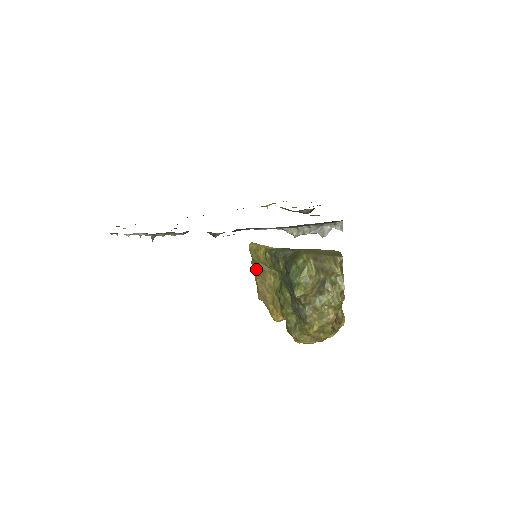
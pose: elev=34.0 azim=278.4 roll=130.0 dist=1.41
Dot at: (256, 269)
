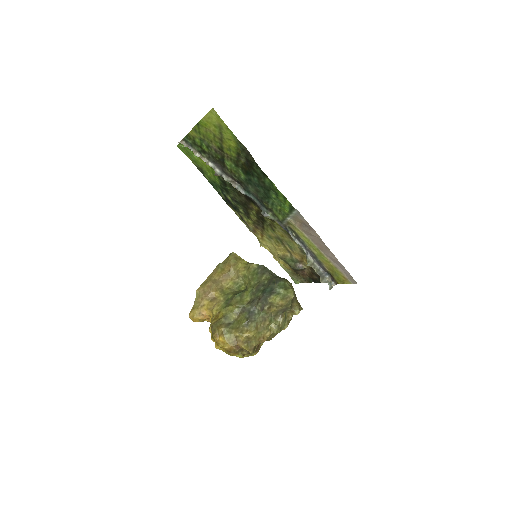
Dot at: (220, 270)
